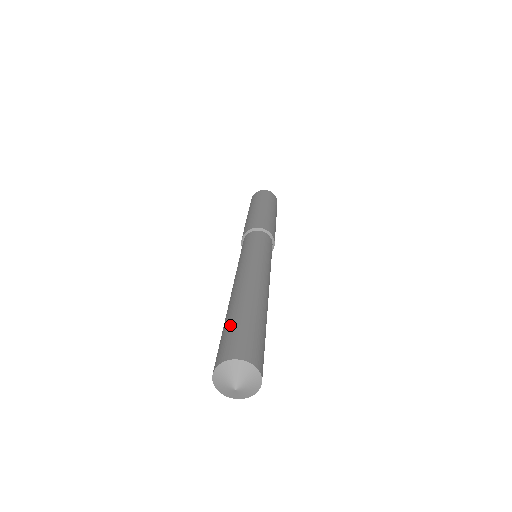
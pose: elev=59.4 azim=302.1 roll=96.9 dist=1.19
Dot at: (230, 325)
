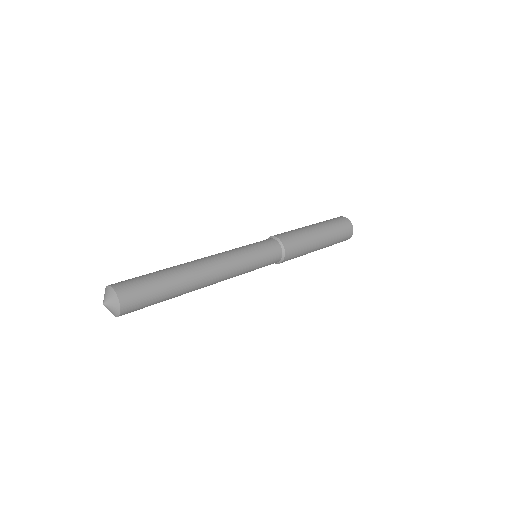
Dot at: occluded
